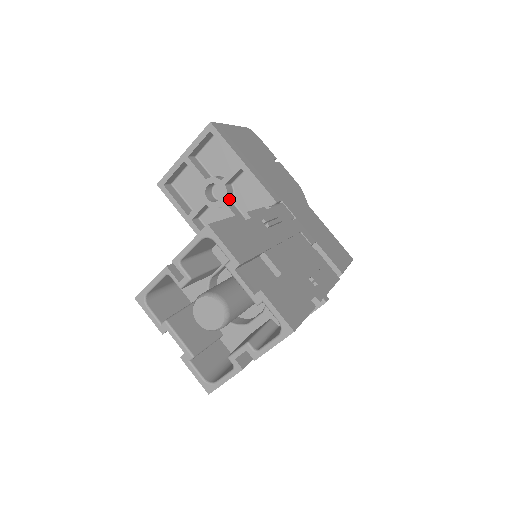
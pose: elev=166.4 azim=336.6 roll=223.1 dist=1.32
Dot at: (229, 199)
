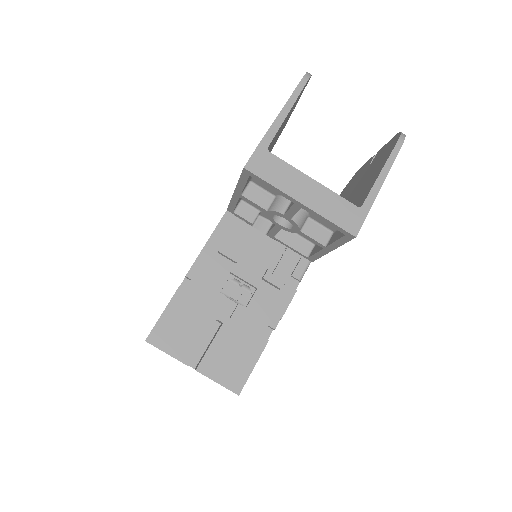
Dot at: occluded
